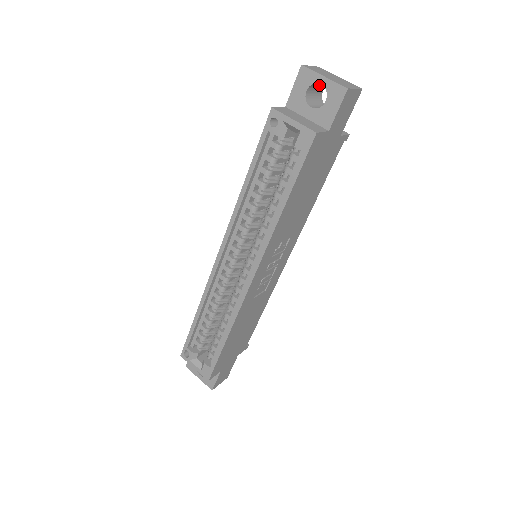
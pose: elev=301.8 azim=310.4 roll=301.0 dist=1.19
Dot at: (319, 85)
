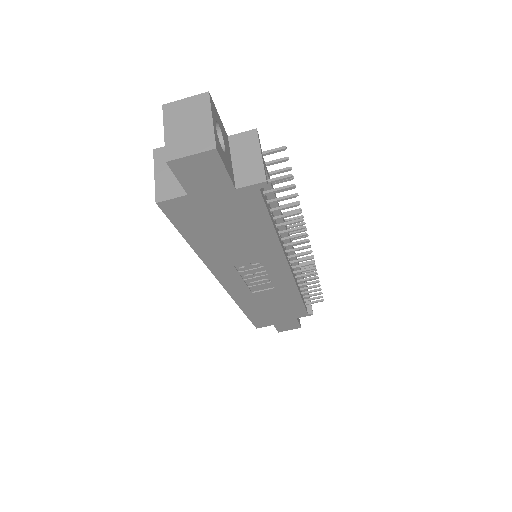
Dot at: occluded
